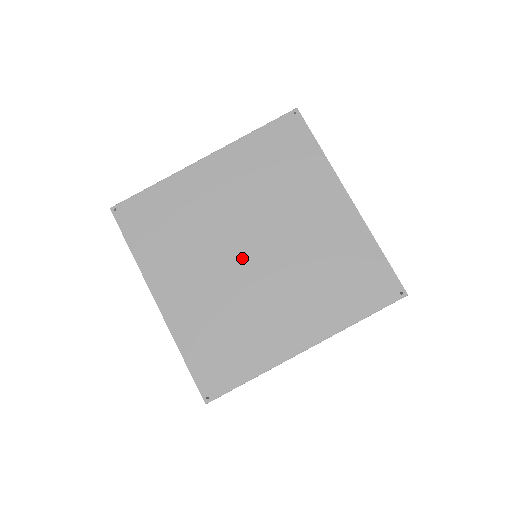
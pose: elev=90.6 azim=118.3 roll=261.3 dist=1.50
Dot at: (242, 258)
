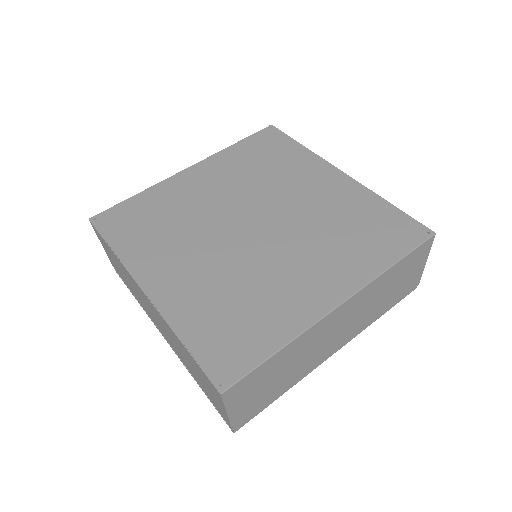
Dot at: (241, 234)
